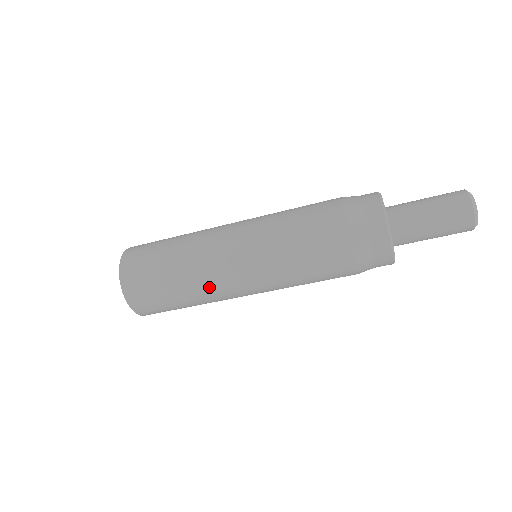
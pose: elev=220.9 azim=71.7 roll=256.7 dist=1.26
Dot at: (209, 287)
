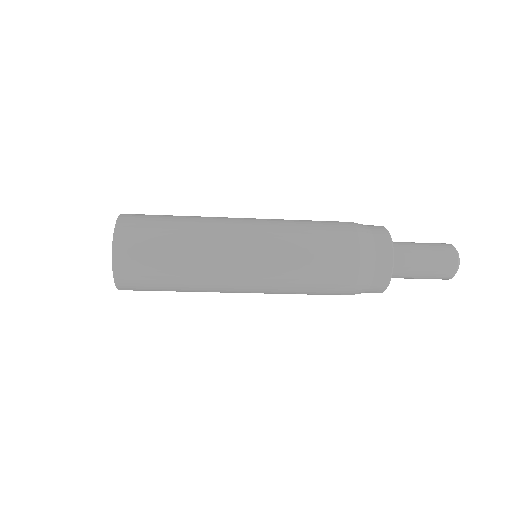
Dot at: (211, 260)
